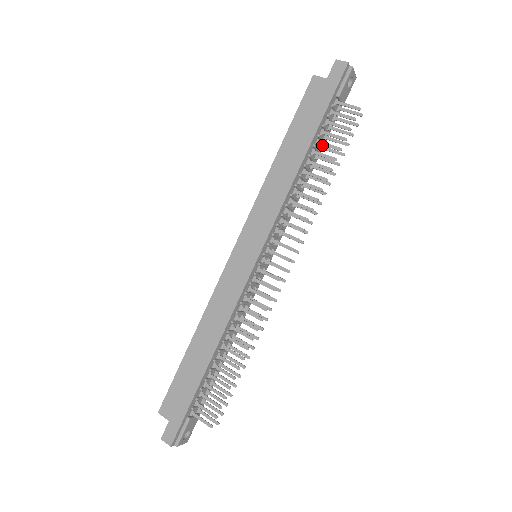
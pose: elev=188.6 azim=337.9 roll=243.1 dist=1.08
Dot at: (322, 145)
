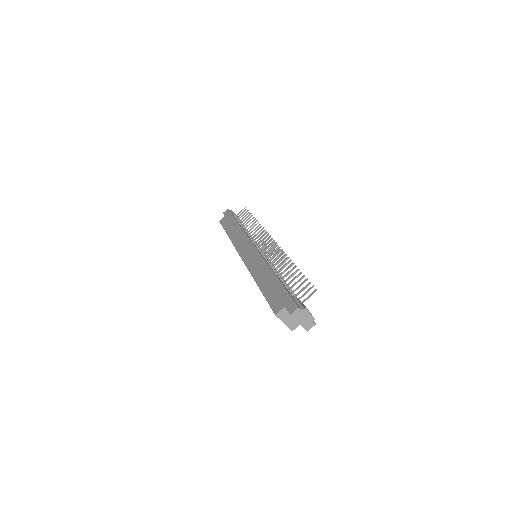
Dot at: occluded
